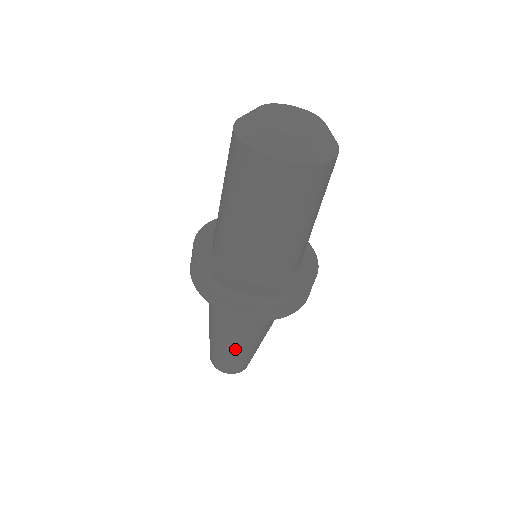
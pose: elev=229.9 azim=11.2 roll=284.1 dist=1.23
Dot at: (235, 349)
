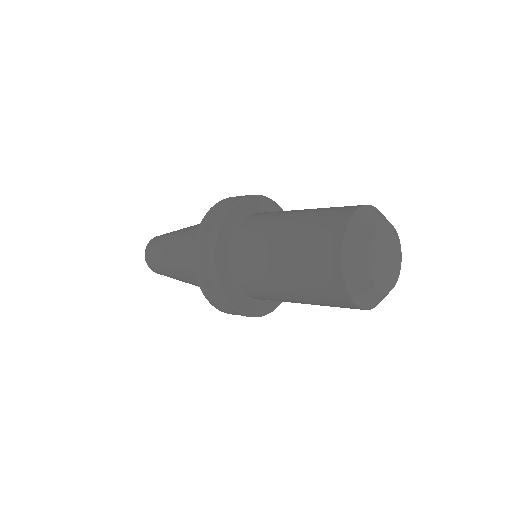
Dot at: occluded
